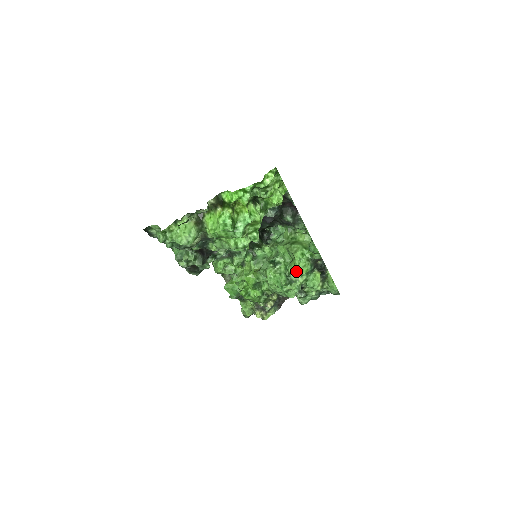
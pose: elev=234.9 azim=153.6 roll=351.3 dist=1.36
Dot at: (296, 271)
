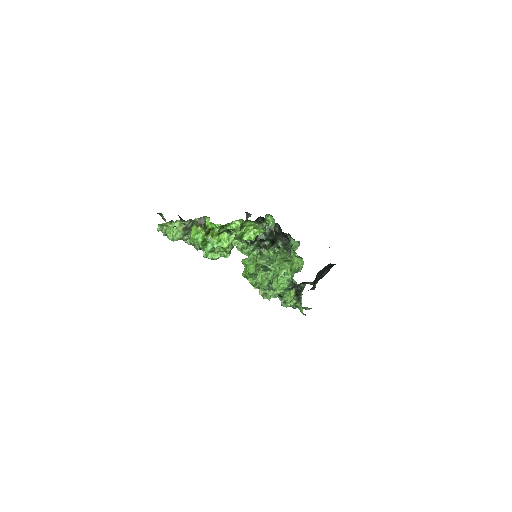
Dot at: occluded
